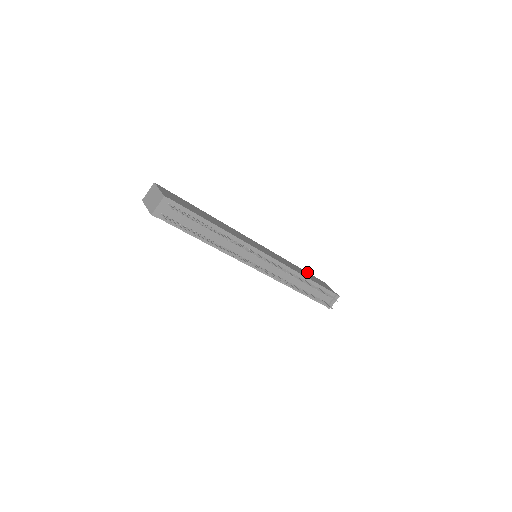
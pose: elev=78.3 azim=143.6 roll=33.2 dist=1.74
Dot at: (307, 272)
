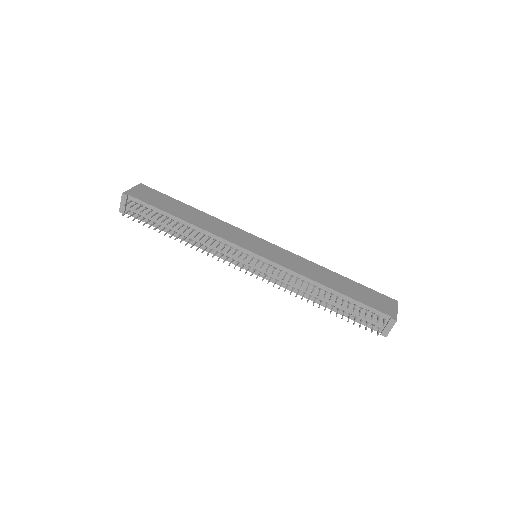
Dot at: (358, 283)
